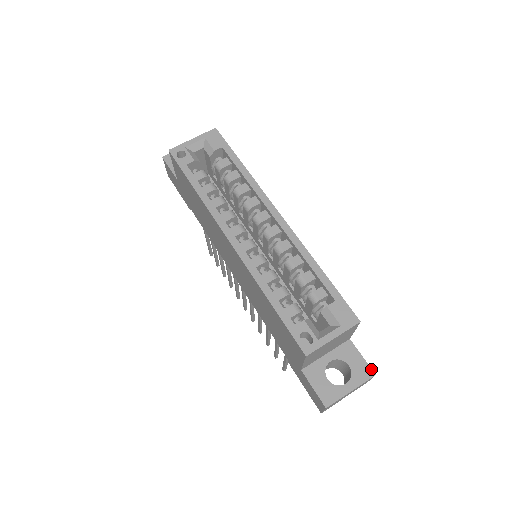
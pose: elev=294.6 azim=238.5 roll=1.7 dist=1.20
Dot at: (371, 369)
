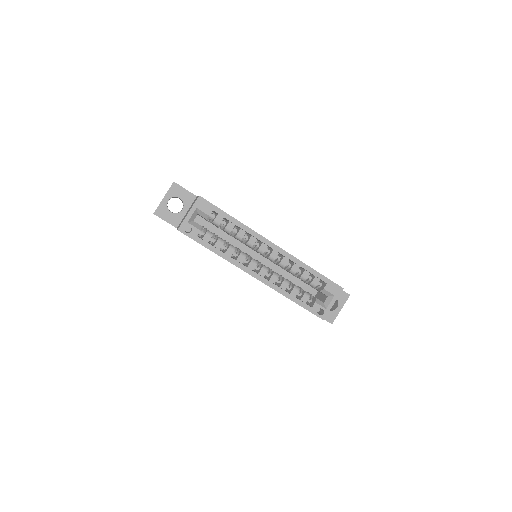
Dot at: (347, 293)
